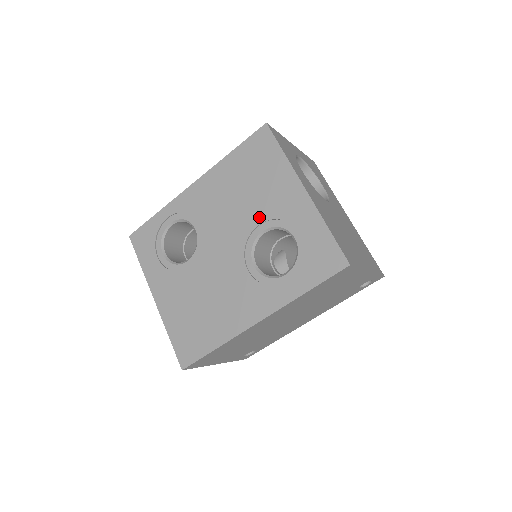
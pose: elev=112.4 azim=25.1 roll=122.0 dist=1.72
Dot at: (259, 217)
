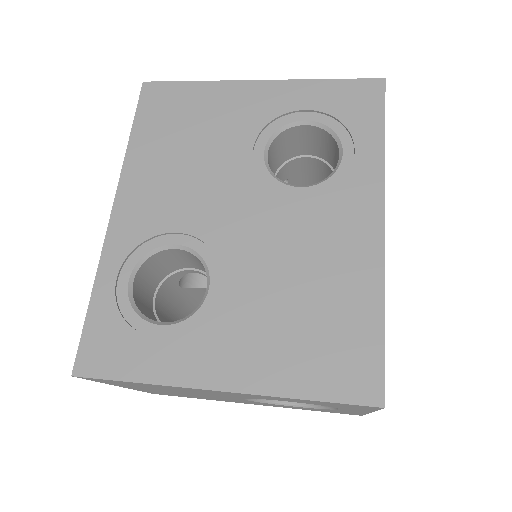
Dot at: (243, 145)
